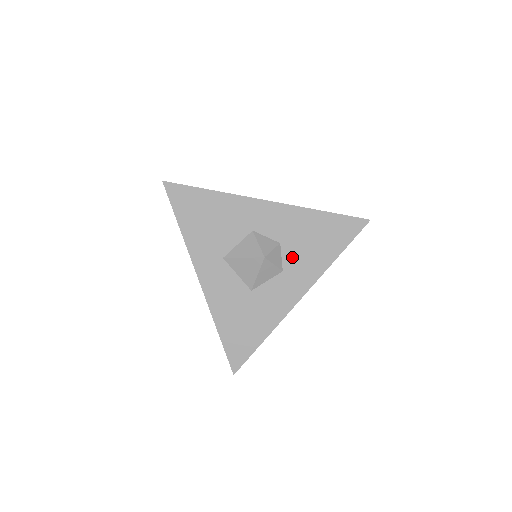
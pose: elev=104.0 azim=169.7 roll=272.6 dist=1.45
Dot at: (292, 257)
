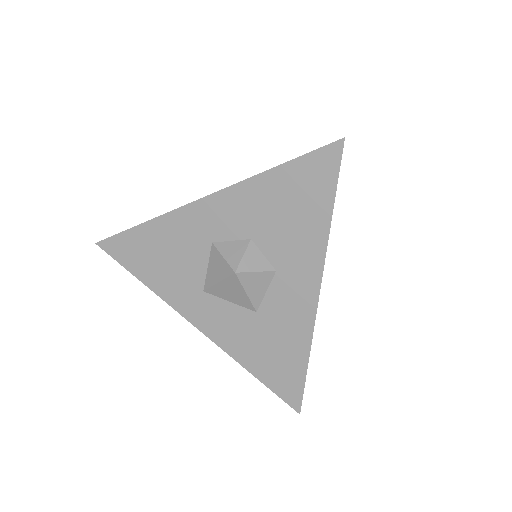
Dot at: (276, 248)
